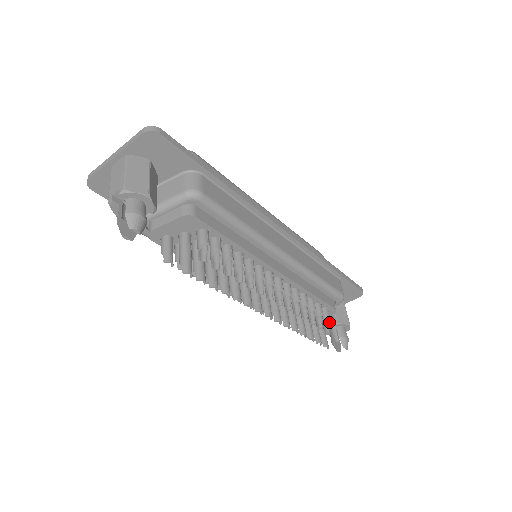
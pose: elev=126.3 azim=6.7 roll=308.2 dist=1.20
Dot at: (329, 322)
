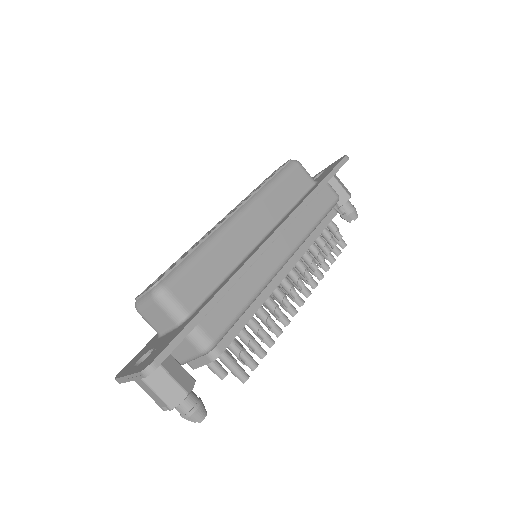
Dot at: (338, 230)
